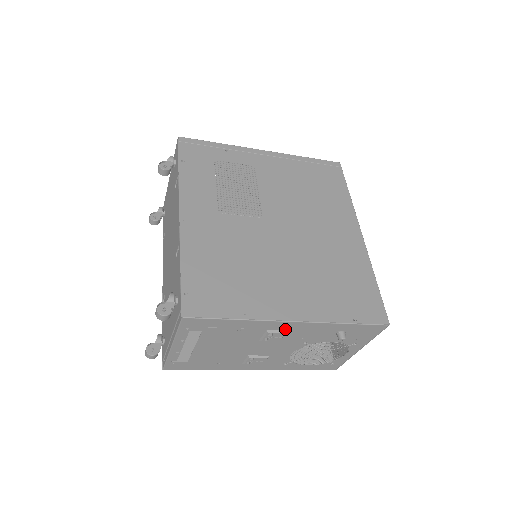
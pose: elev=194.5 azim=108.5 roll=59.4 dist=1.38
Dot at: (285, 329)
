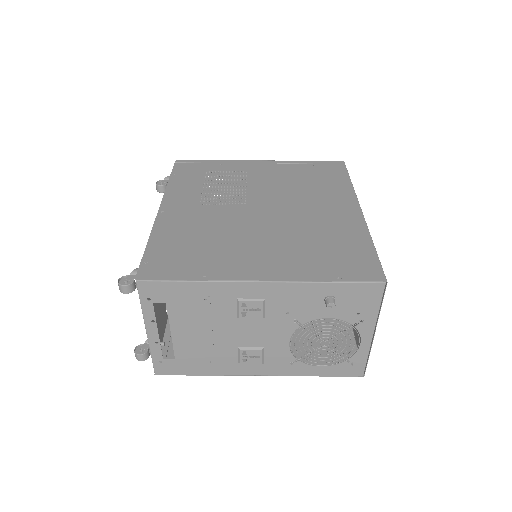
Dot at: (258, 296)
